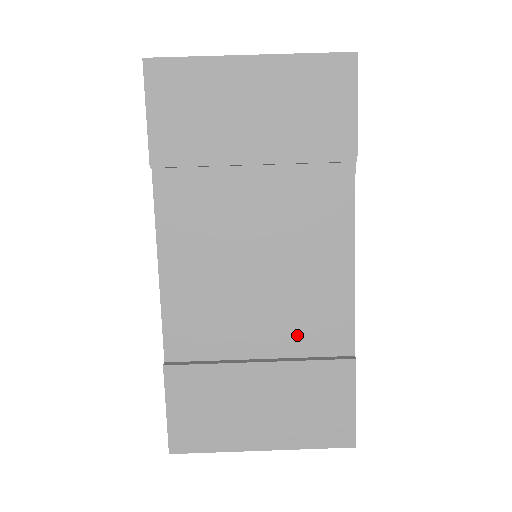
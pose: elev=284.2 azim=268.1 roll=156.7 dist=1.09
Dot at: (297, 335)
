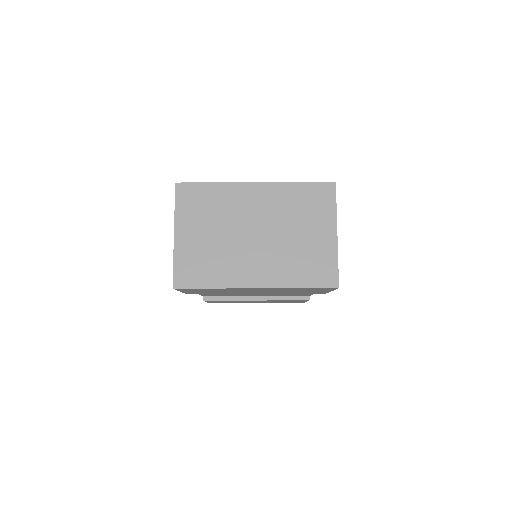
Dot at: (278, 295)
